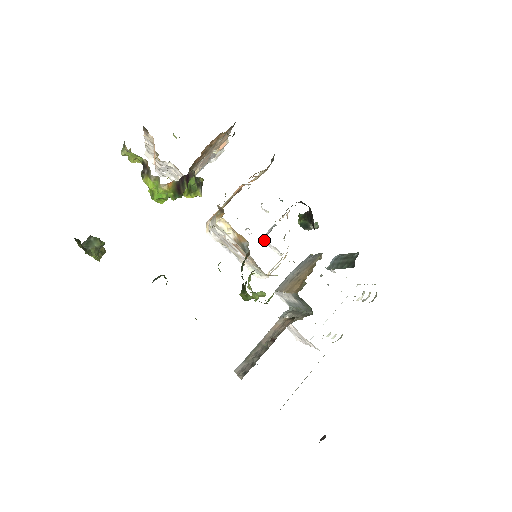
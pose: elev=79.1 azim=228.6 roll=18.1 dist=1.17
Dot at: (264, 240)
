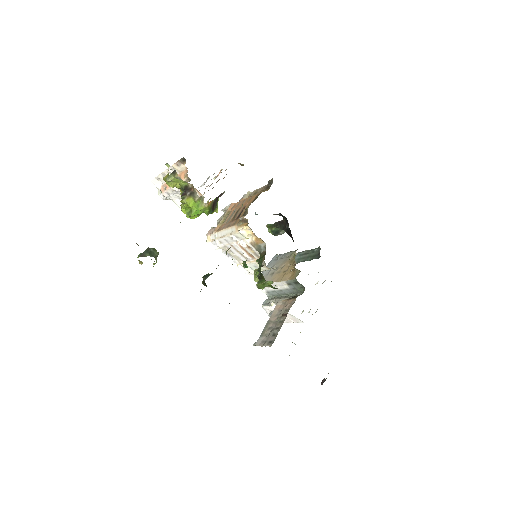
Dot at: occluded
